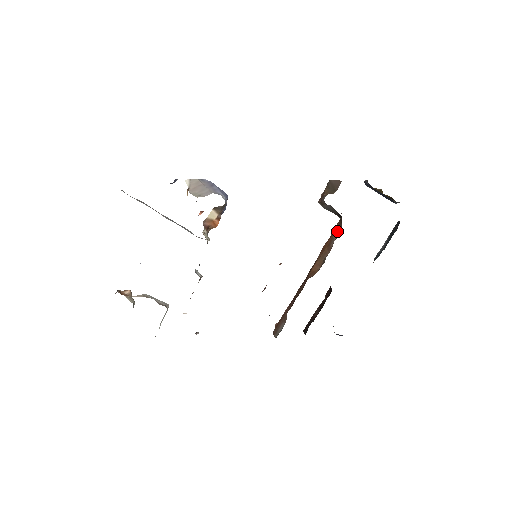
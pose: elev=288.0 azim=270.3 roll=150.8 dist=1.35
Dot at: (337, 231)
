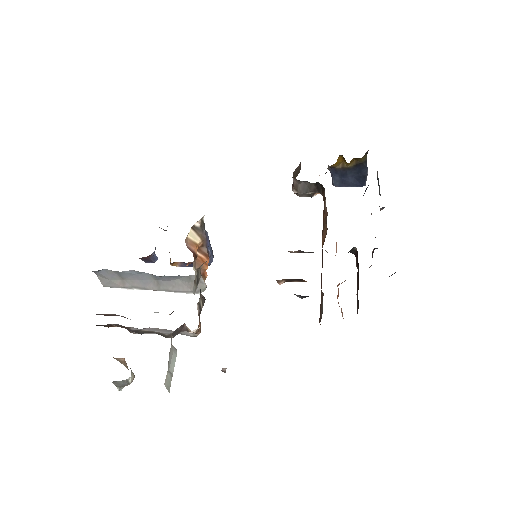
Dot at: (325, 201)
